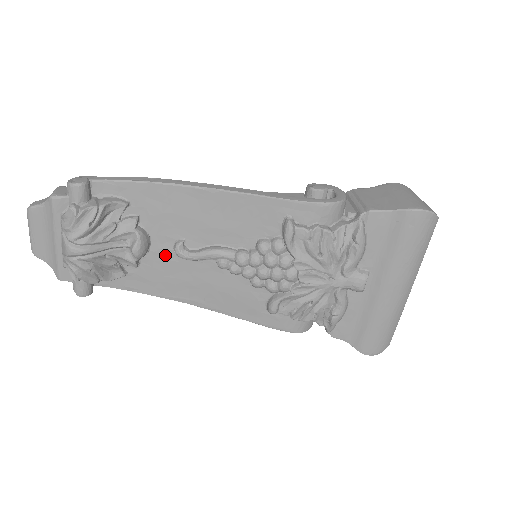
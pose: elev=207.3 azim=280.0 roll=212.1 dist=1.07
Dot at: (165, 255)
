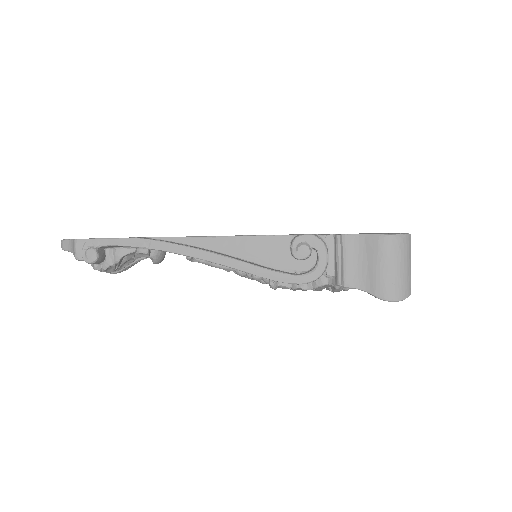
Dot at: occluded
